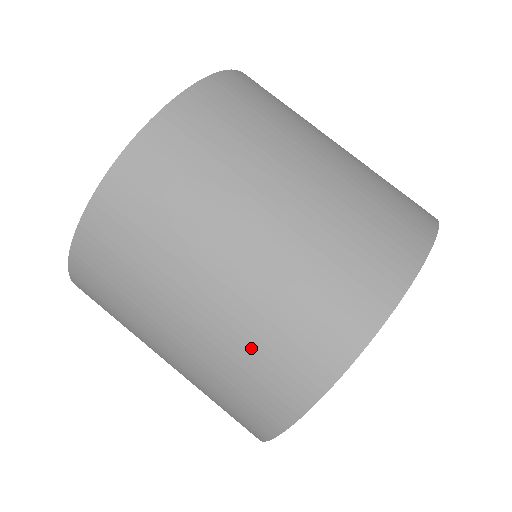
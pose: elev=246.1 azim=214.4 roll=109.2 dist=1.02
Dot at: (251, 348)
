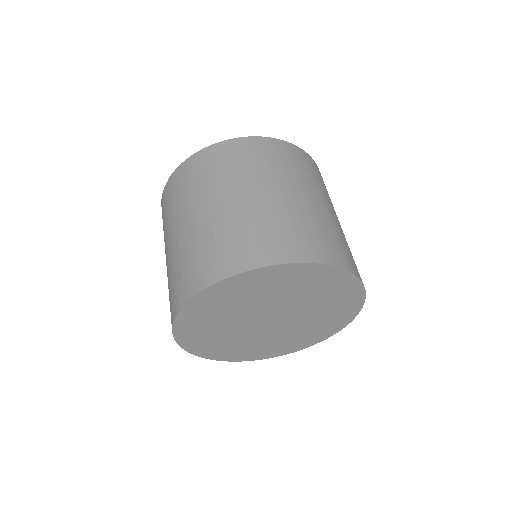
Dot at: occluded
